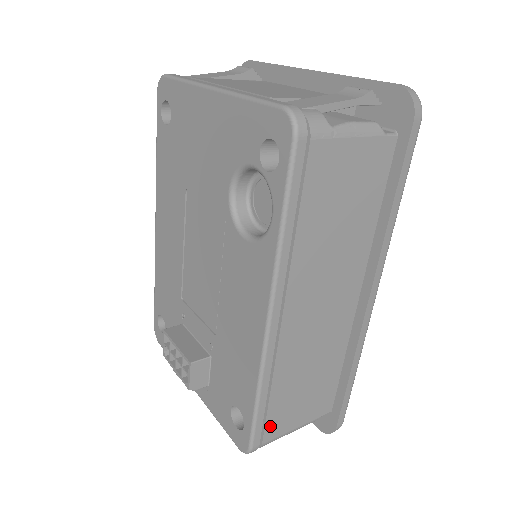
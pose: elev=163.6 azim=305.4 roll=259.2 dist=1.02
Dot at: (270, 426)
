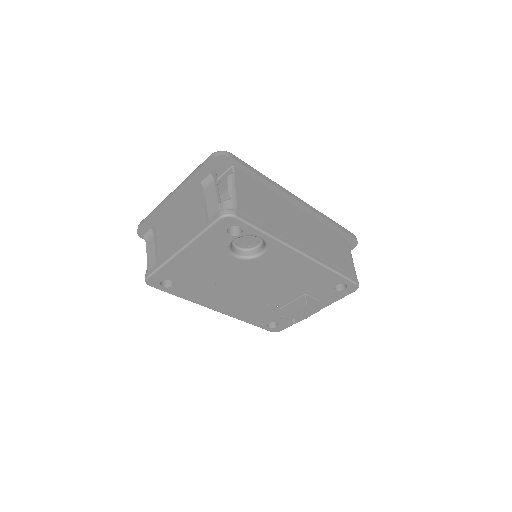
Dot at: (349, 271)
